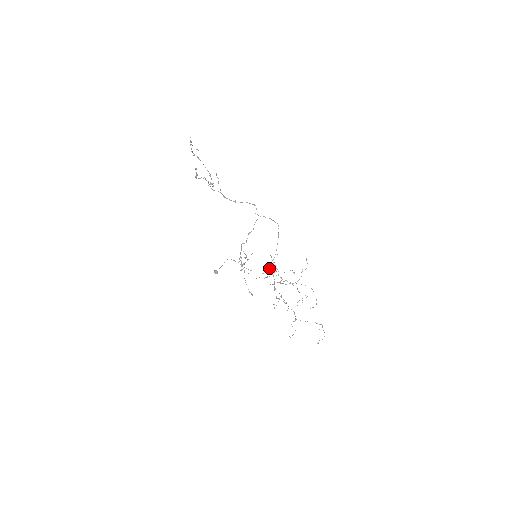
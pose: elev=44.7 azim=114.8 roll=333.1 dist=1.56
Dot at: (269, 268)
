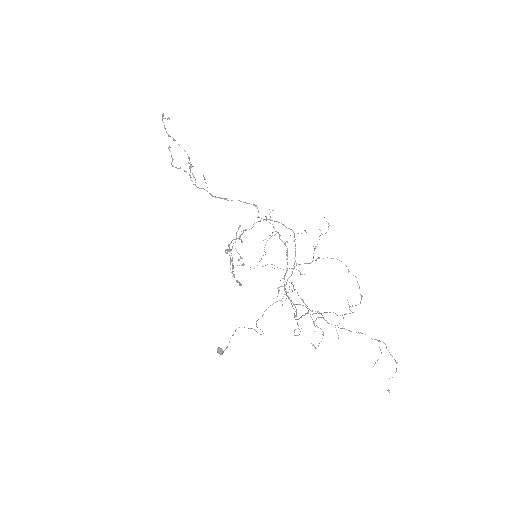
Dot at: occluded
